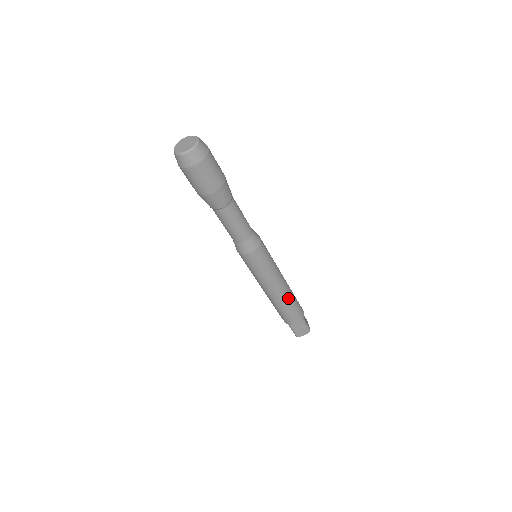
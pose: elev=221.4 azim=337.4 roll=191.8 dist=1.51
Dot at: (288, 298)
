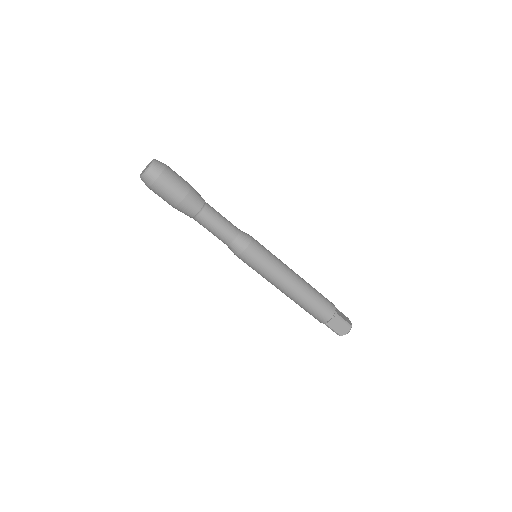
Dot at: (306, 292)
